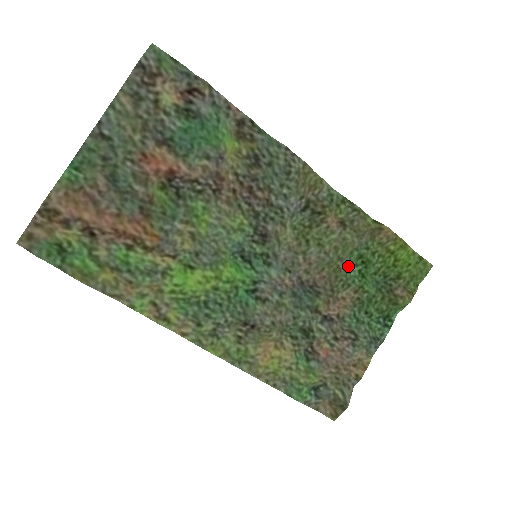
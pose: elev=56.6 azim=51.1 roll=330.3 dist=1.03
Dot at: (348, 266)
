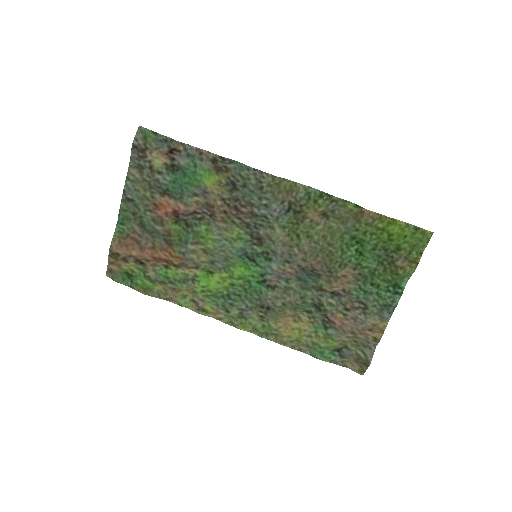
Dot at: (342, 248)
